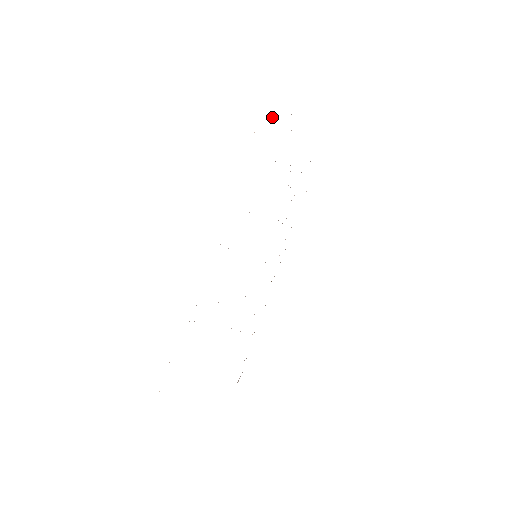
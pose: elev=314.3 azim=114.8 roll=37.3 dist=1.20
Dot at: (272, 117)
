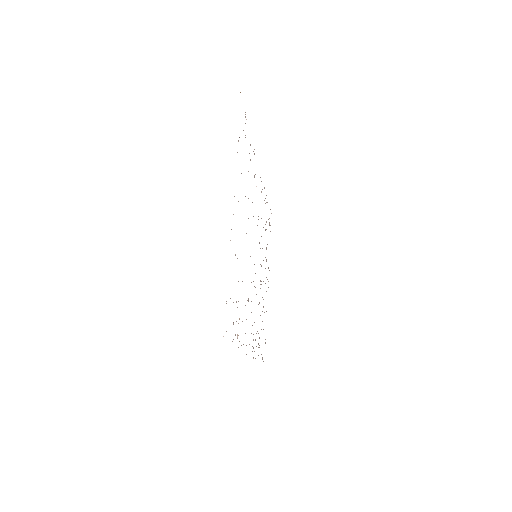
Dot at: occluded
